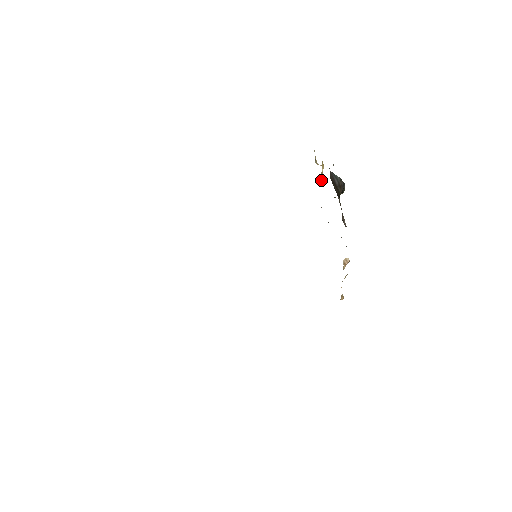
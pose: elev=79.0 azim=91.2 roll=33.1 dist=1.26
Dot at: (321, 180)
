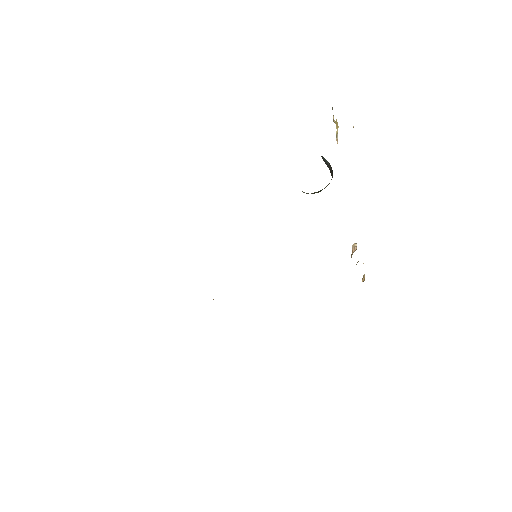
Dot at: occluded
